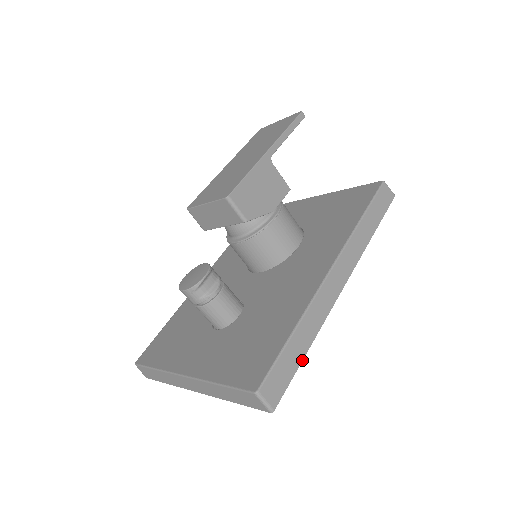
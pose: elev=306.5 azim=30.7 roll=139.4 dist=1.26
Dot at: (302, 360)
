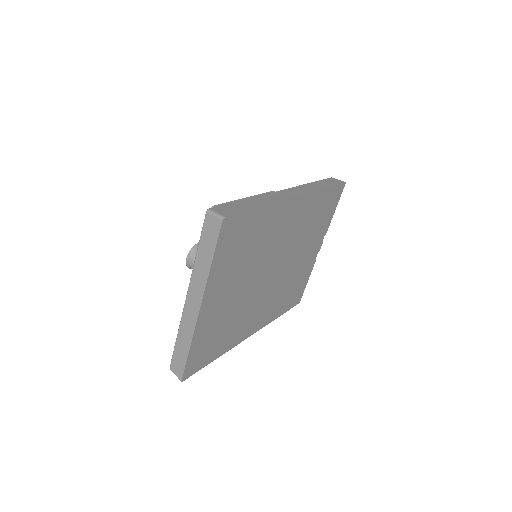
Dot at: (254, 208)
